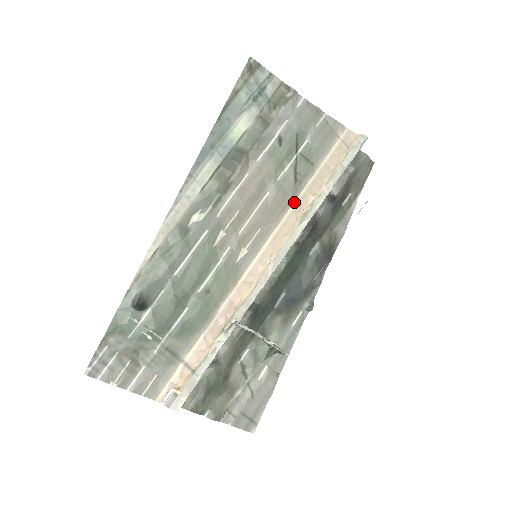
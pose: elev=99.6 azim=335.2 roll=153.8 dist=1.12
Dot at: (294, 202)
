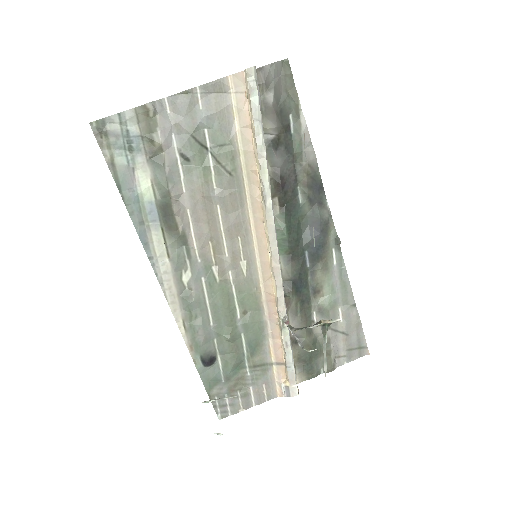
Dot at: (245, 189)
